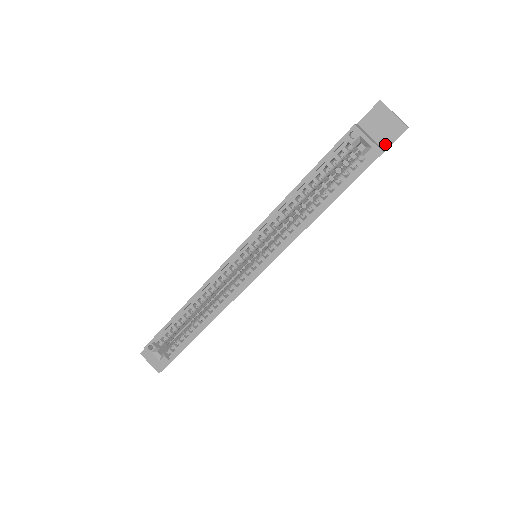
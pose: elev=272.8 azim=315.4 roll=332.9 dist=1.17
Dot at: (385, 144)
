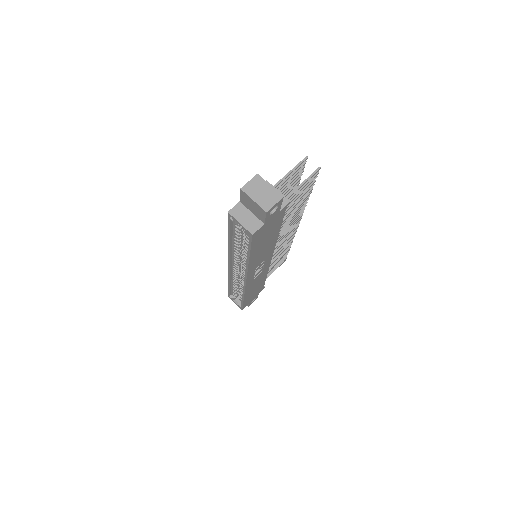
Dot at: (262, 219)
